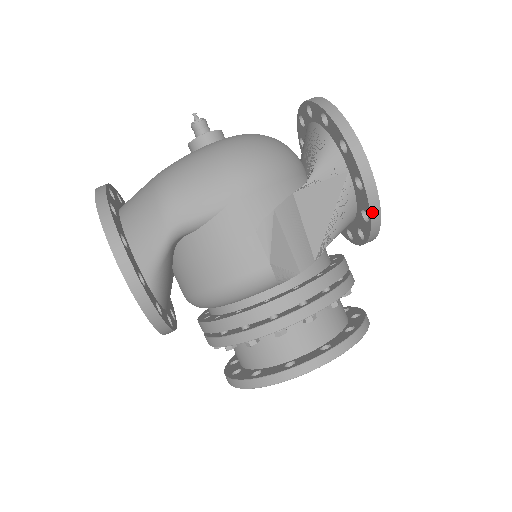
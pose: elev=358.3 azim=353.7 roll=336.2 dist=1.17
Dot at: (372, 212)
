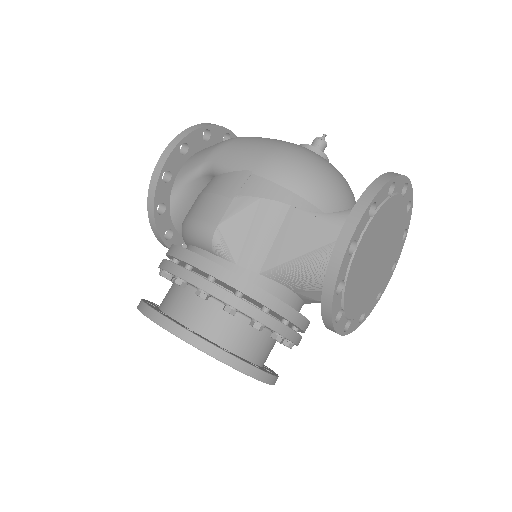
Dot at: (328, 275)
